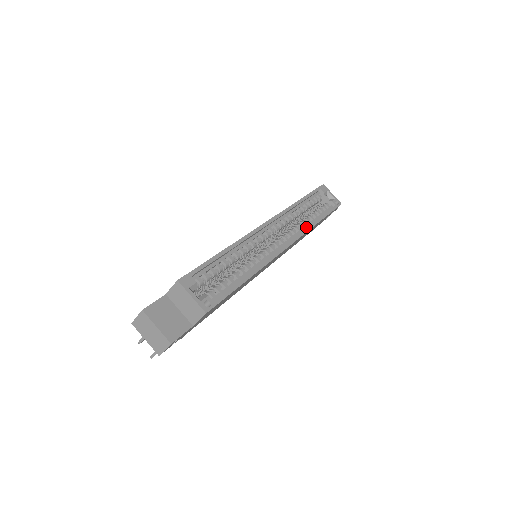
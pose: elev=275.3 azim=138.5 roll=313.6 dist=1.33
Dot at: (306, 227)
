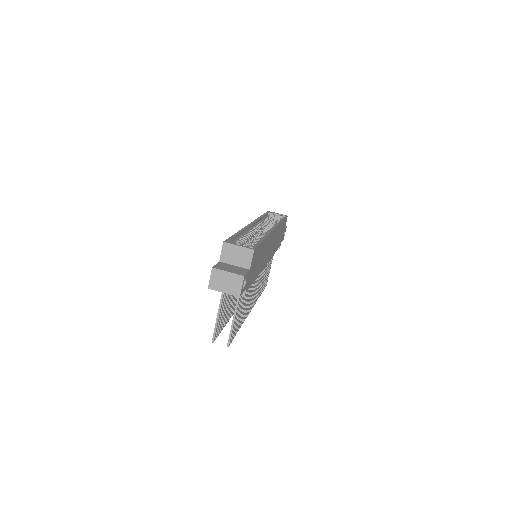
Dot at: occluded
